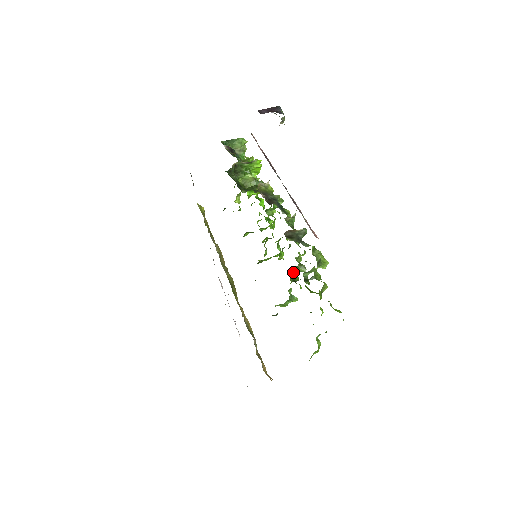
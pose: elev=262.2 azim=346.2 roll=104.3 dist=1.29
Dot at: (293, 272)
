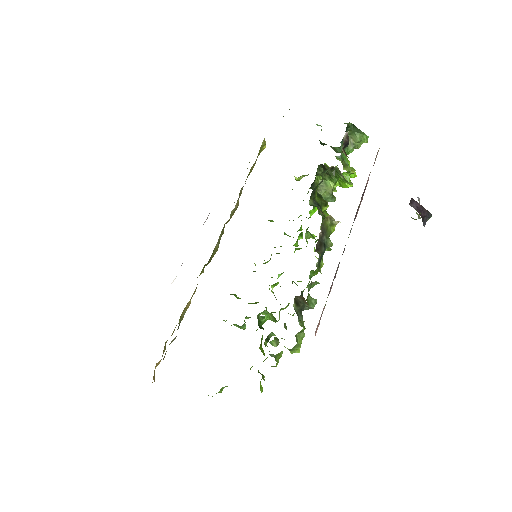
Dot at: (267, 315)
